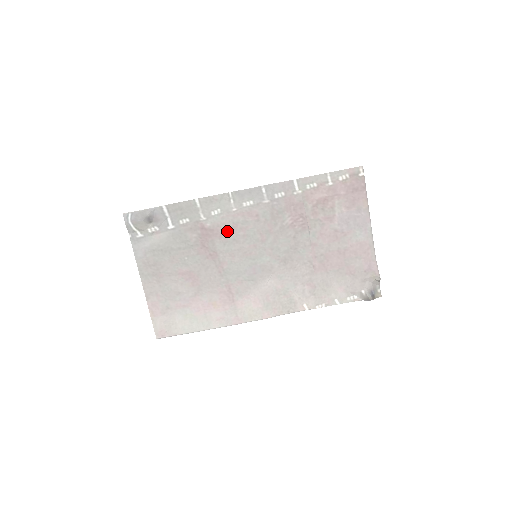
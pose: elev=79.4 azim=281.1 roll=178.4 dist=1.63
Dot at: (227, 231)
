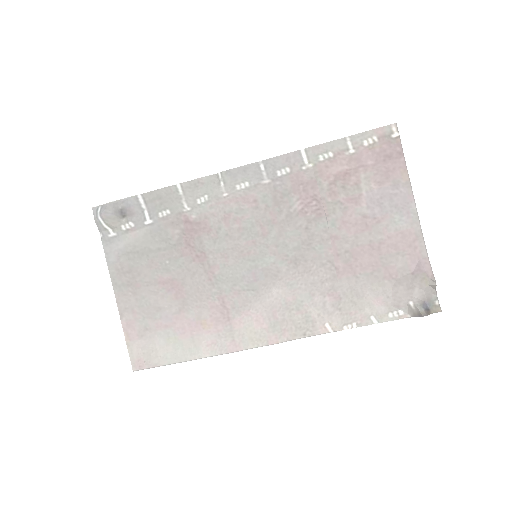
Dot at: (217, 224)
